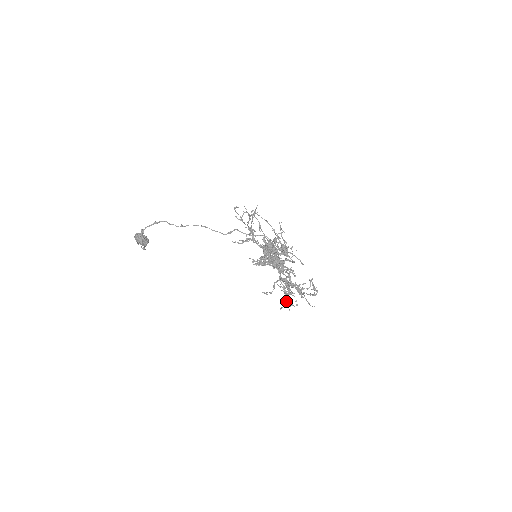
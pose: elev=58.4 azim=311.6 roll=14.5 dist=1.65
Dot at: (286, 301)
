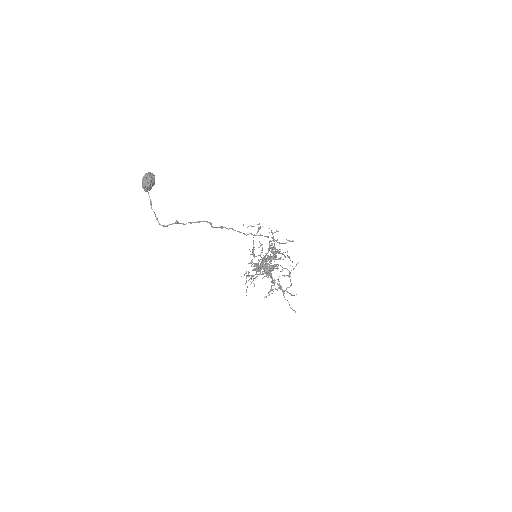
Dot at: occluded
